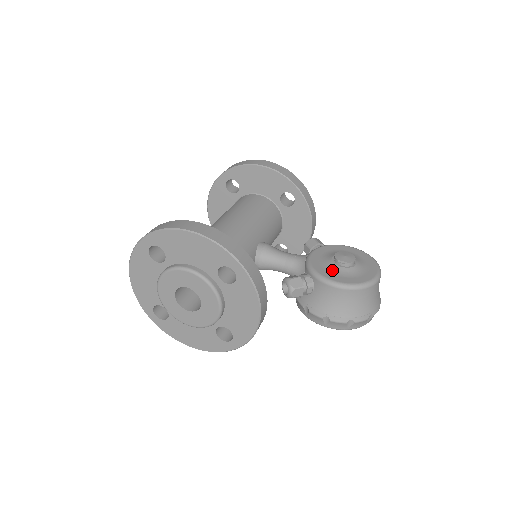
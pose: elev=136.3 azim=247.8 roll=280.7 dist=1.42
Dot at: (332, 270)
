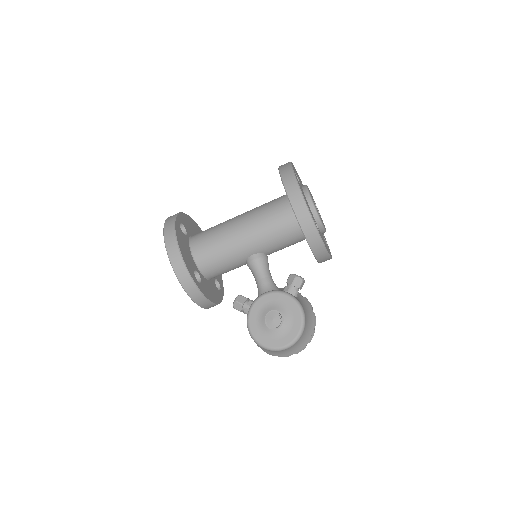
Dot at: (259, 319)
